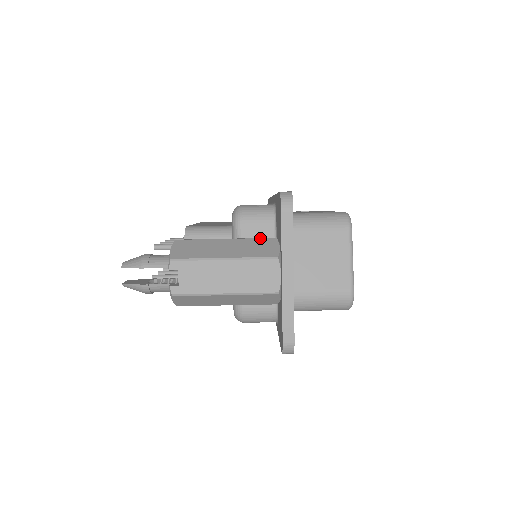
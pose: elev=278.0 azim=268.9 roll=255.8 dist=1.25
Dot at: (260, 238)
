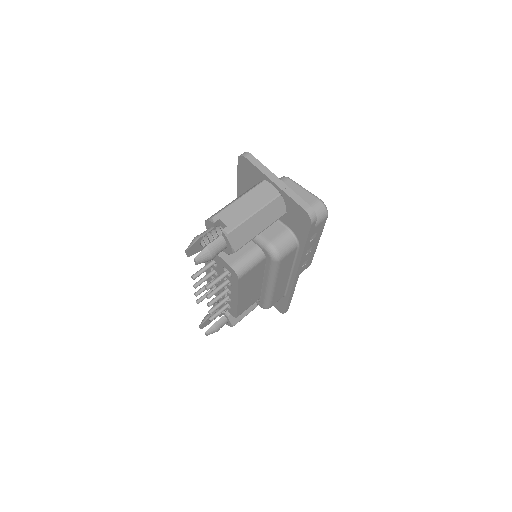
Dot at: occluded
